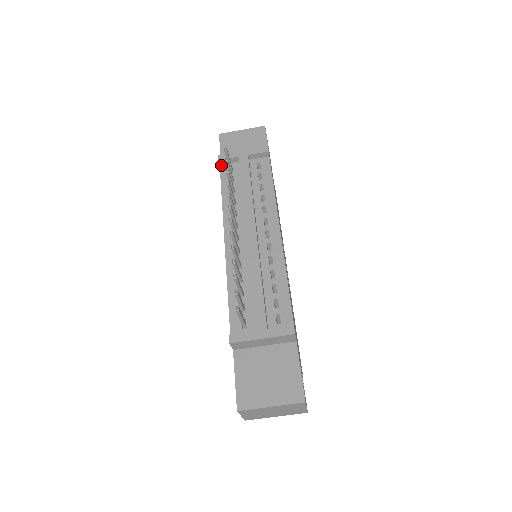
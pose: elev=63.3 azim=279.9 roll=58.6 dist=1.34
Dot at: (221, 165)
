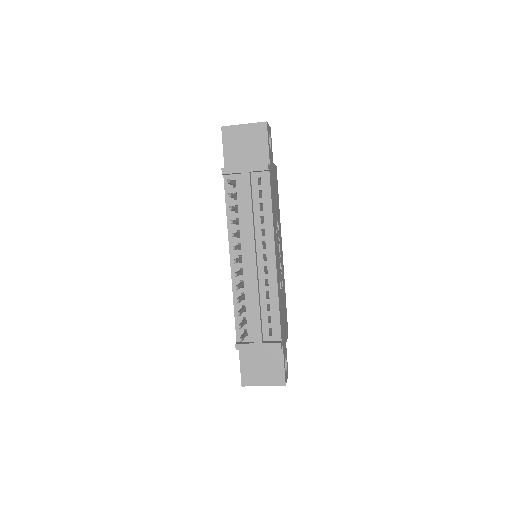
Dot at: (225, 176)
